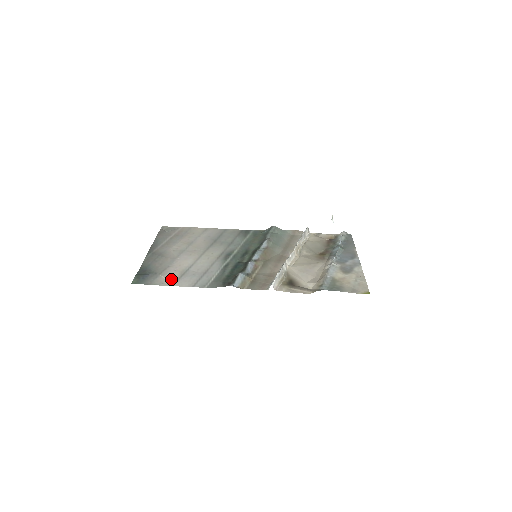
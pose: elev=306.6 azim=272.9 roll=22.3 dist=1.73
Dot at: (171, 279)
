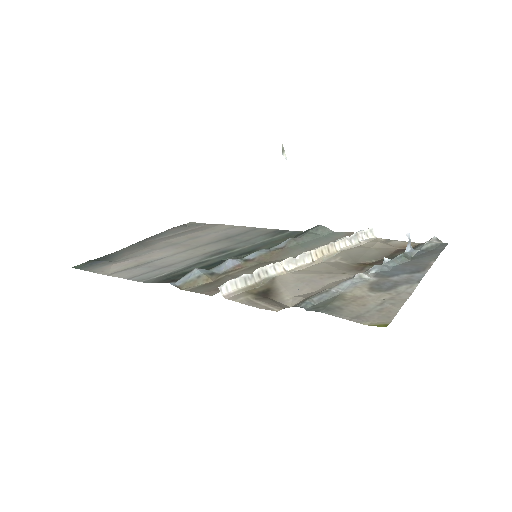
Dot at: (117, 268)
